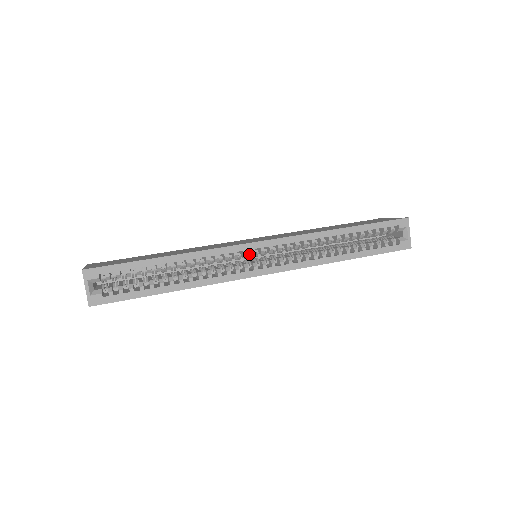
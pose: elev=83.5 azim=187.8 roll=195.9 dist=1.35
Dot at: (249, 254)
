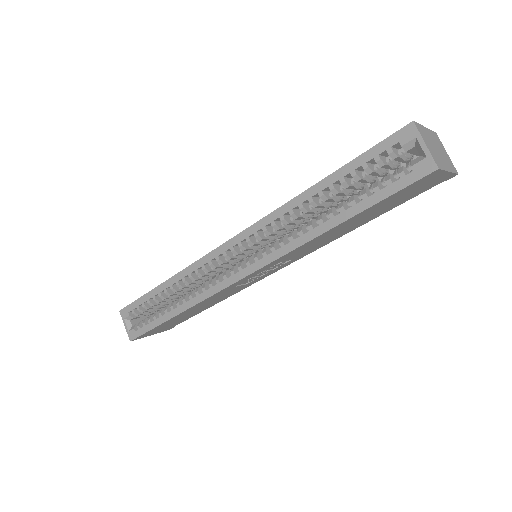
Dot at: (229, 258)
